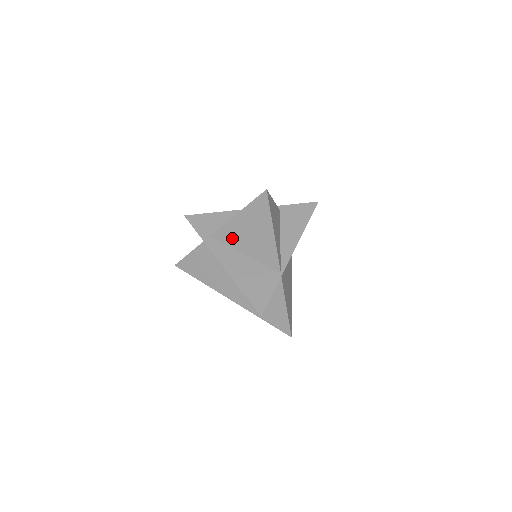
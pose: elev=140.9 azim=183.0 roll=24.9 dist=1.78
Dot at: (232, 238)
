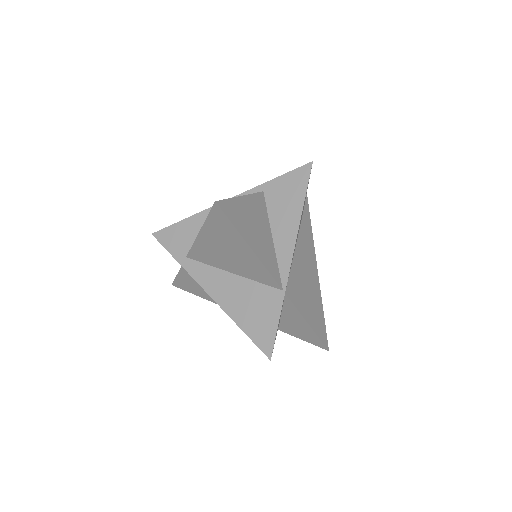
Dot at: (210, 257)
